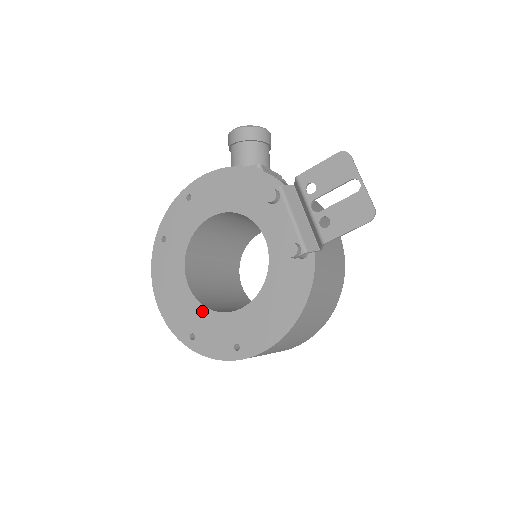
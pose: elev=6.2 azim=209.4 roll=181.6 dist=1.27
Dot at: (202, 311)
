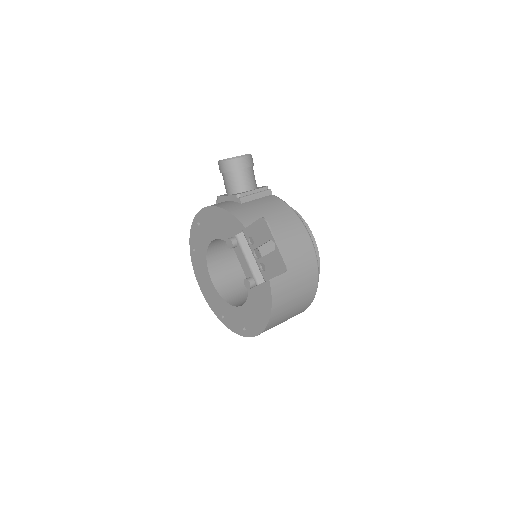
Dot at: (223, 302)
